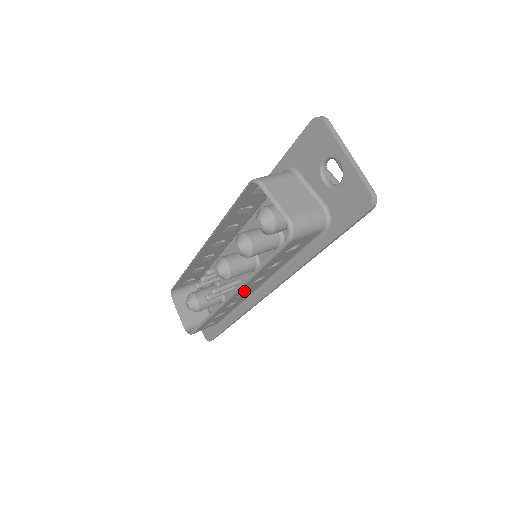
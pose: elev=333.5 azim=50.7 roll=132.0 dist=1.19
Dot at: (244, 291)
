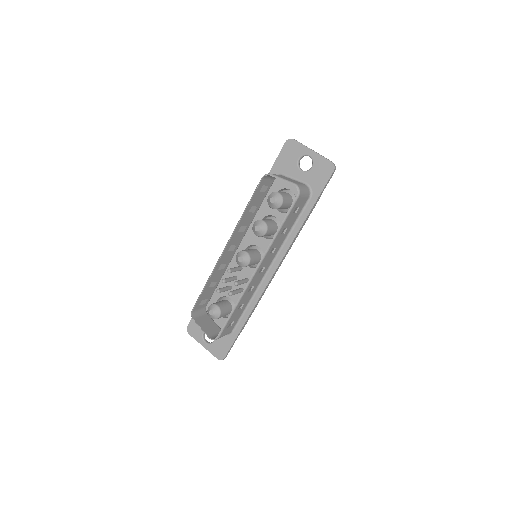
Dot at: (262, 267)
